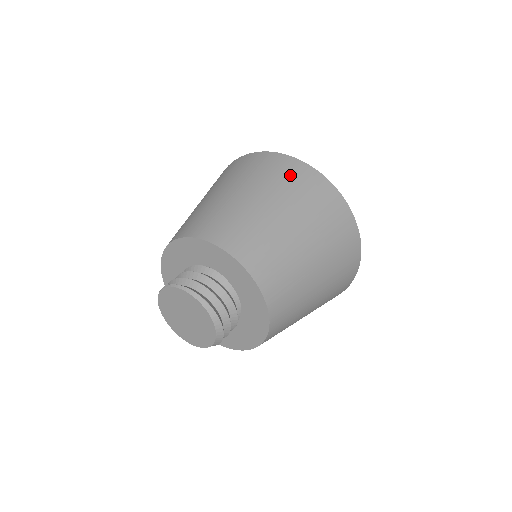
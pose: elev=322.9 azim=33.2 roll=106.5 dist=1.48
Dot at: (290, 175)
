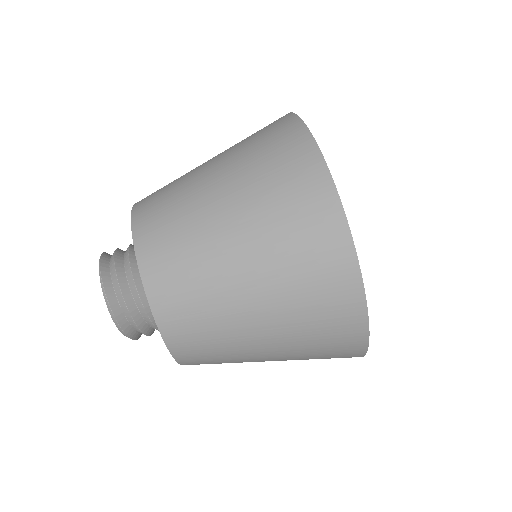
Dot at: (322, 286)
